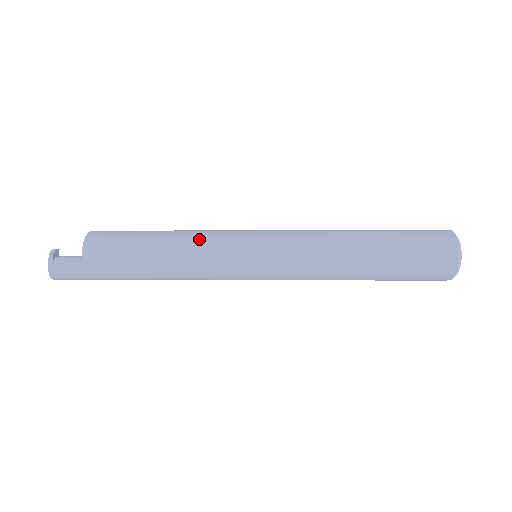
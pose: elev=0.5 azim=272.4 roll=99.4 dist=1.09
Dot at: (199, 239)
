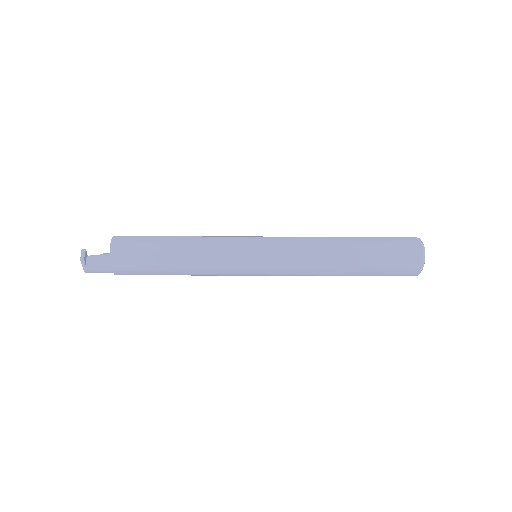
Dot at: (208, 257)
